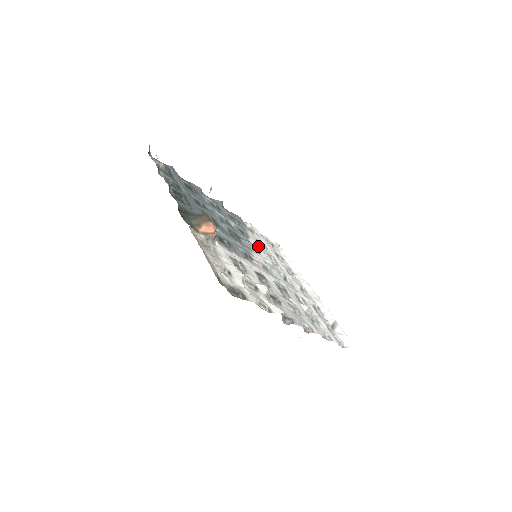
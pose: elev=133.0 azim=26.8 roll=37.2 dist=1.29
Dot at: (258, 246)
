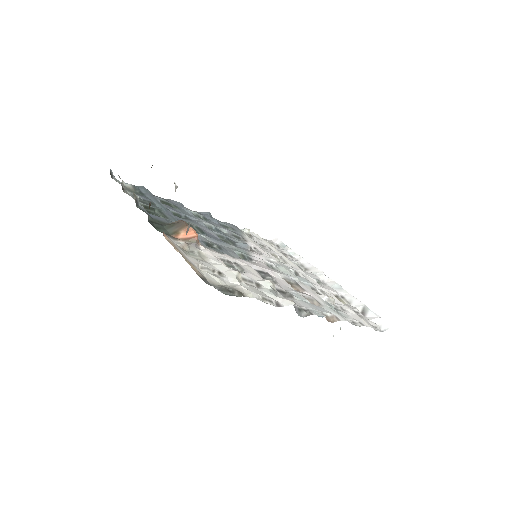
Dot at: (259, 248)
